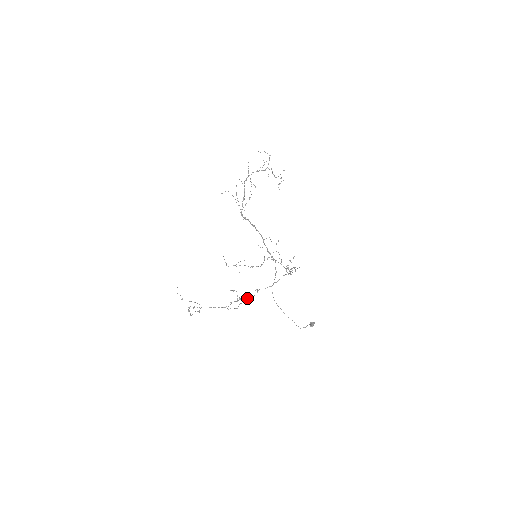
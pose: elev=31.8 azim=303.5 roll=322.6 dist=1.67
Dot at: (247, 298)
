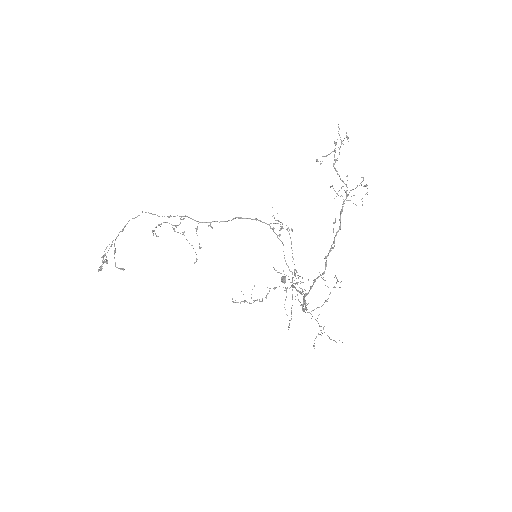
Dot at: occluded
